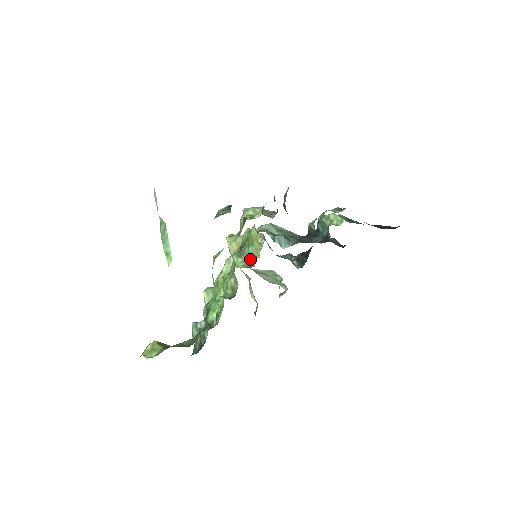
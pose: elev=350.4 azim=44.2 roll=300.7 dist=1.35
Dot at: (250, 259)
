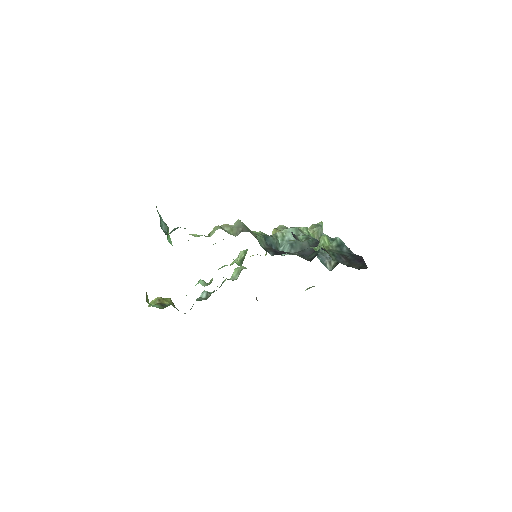
Dot at: (243, 258)
